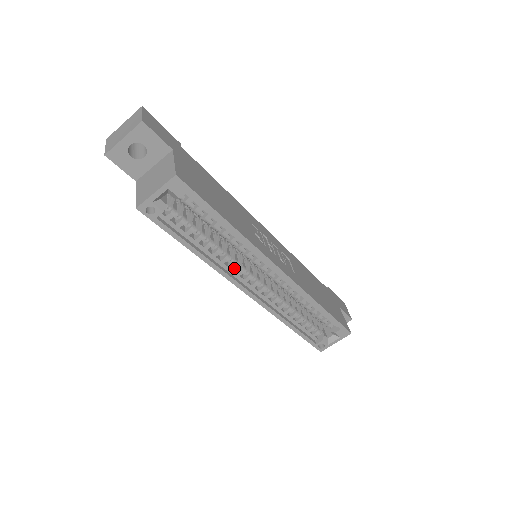
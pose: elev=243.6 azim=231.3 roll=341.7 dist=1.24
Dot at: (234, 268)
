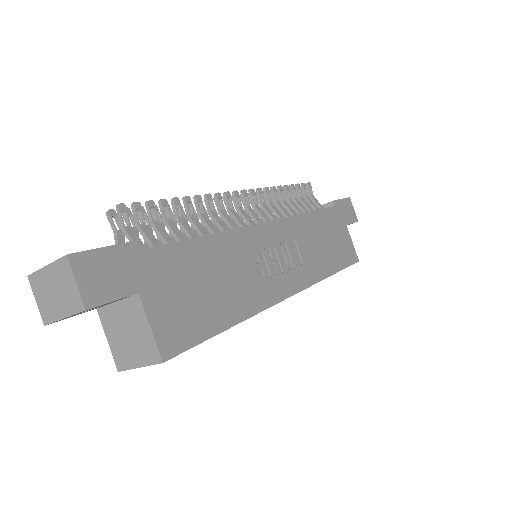
Dot at: occluded
